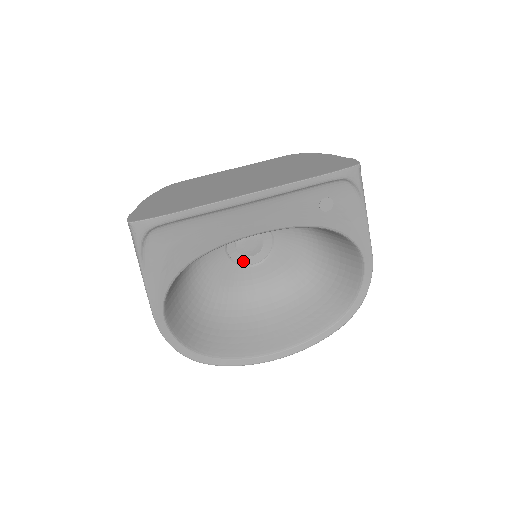
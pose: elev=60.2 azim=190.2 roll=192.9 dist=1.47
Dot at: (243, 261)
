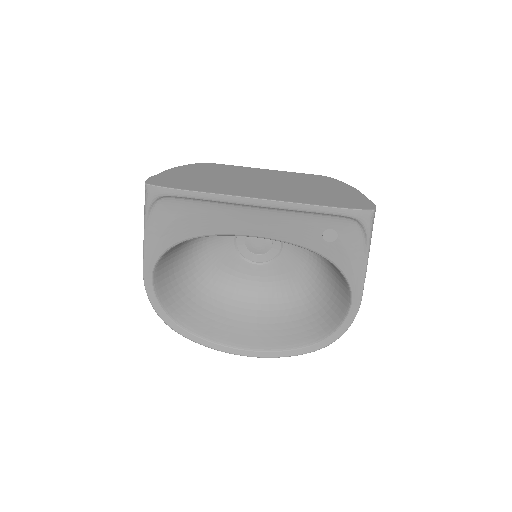
Dot at: (248, 256)
